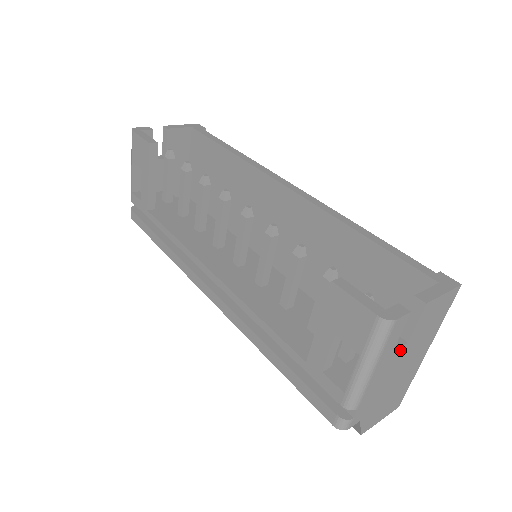
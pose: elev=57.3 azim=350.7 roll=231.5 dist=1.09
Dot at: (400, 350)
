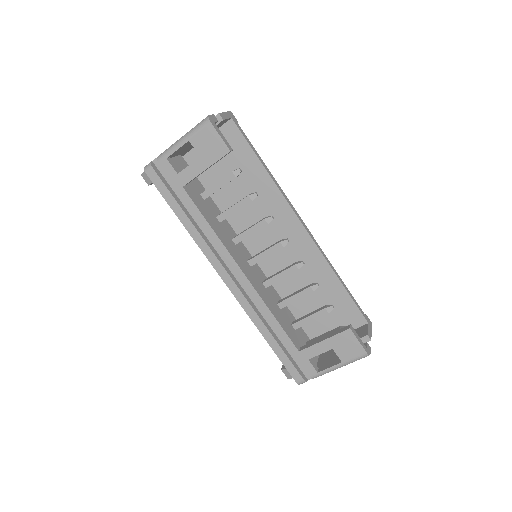
Dot at: occluded
